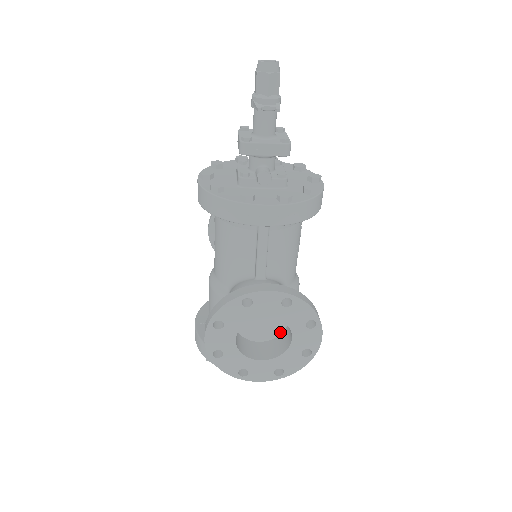
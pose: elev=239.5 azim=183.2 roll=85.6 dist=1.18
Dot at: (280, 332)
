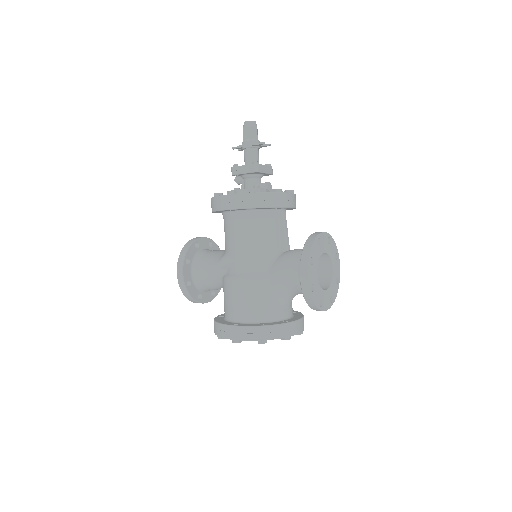
Dot at: occluded
